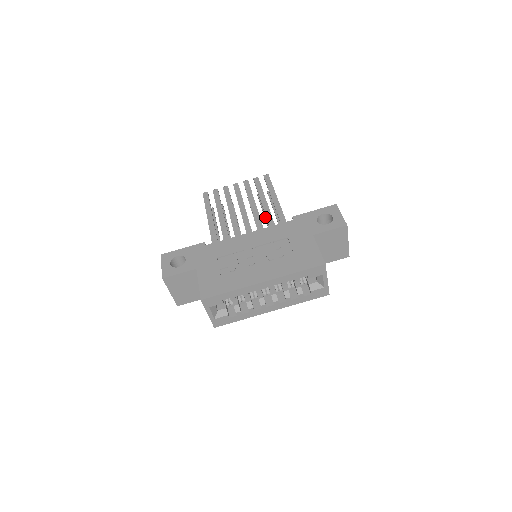
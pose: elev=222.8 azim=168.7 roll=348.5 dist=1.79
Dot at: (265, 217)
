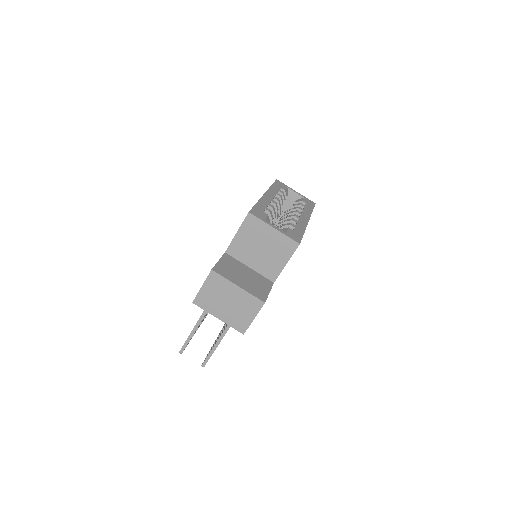
Dot at: occluded
